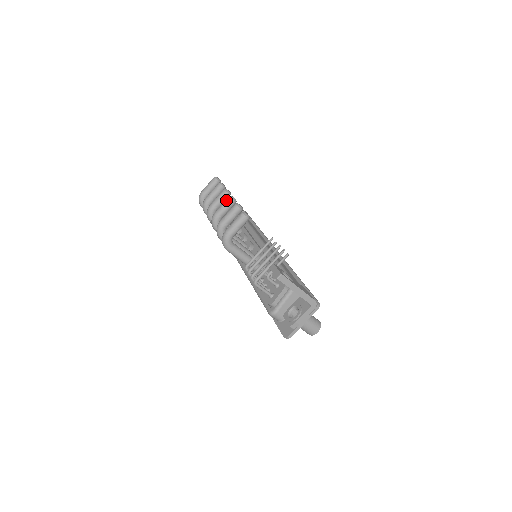
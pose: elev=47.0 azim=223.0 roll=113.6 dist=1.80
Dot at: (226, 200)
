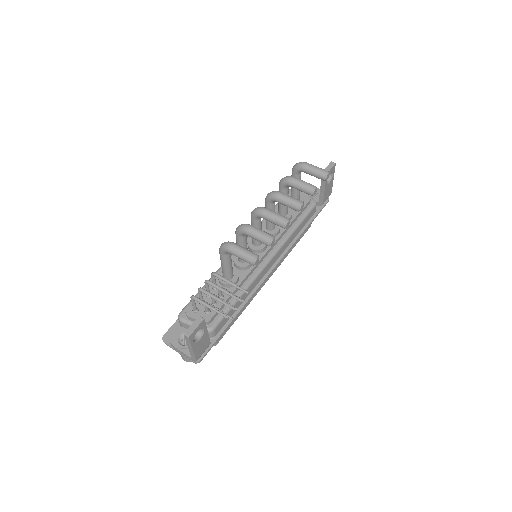
Dot at: (281, 218)
